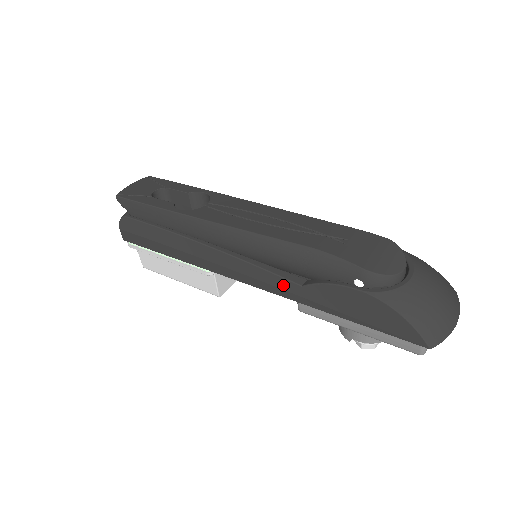
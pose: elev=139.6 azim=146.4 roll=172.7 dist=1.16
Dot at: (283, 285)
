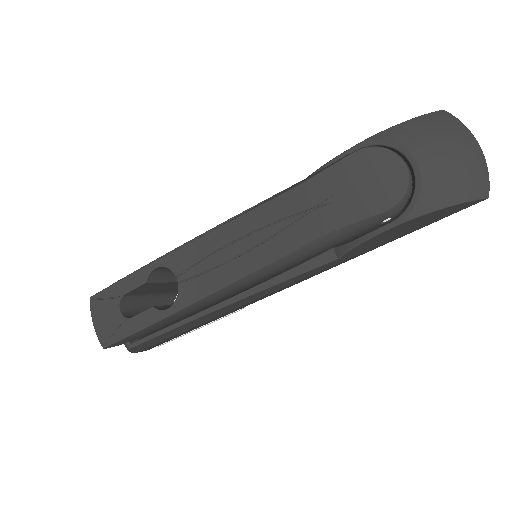
Dot at: (320, 270)
